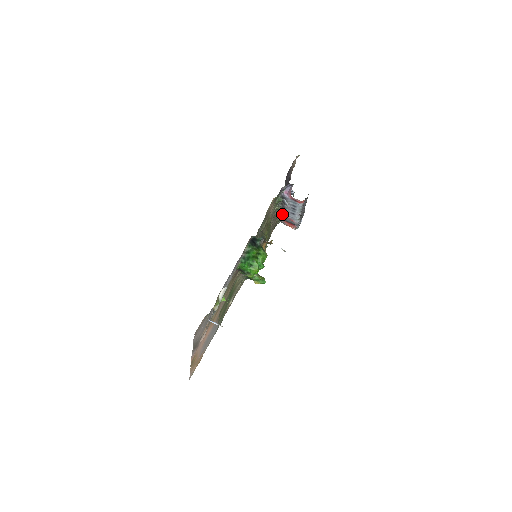
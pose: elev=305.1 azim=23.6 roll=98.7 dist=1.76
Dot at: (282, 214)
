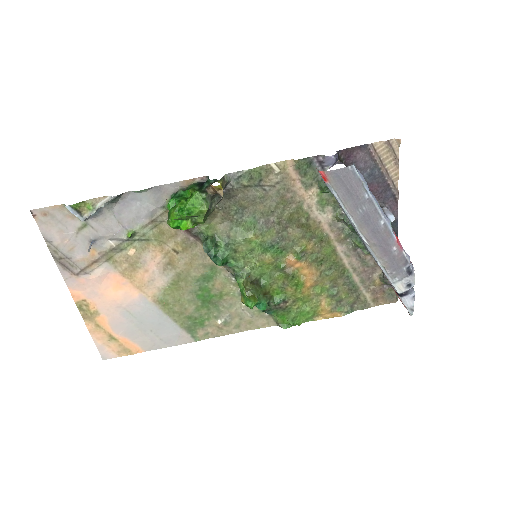
Dot at: occluded
